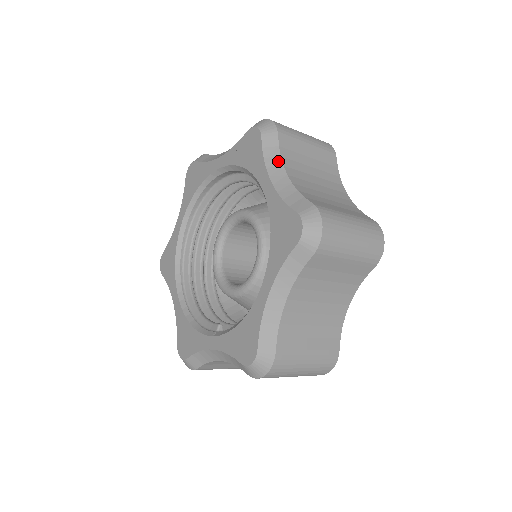
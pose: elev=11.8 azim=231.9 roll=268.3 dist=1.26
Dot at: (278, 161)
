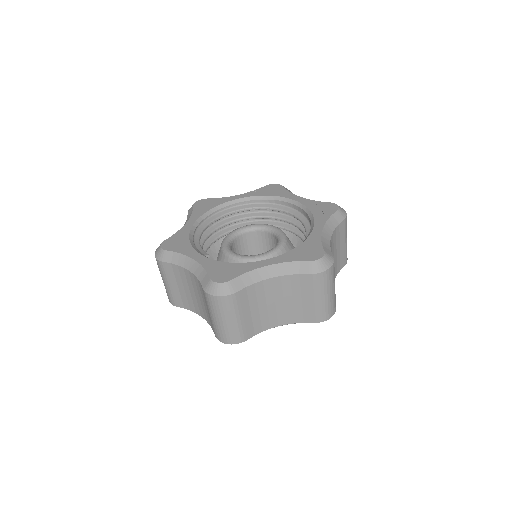
Dot at: (333, 227)
